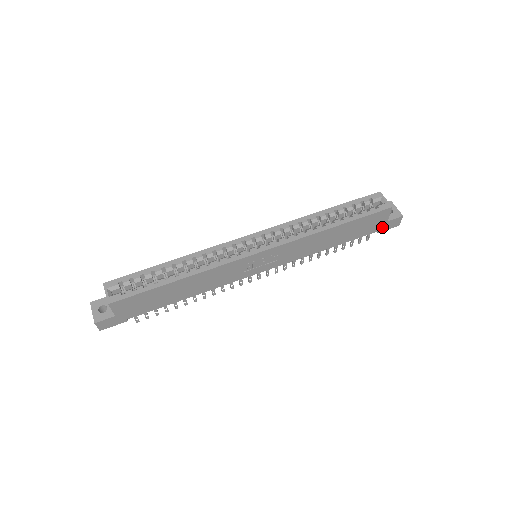
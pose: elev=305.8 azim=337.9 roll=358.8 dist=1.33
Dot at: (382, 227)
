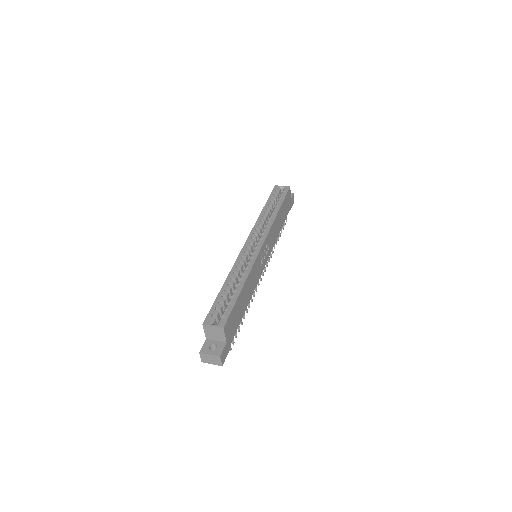
Dot at: (290, 205)
